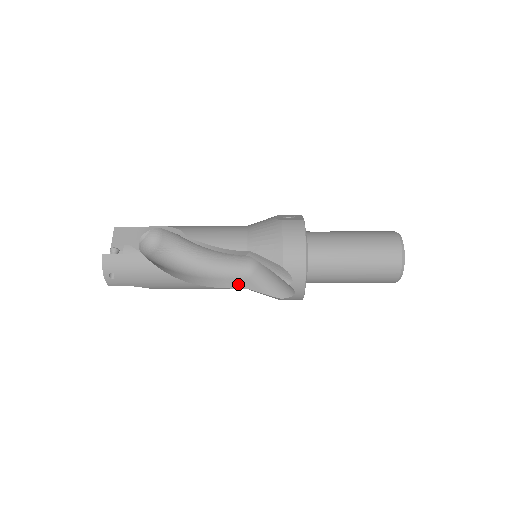
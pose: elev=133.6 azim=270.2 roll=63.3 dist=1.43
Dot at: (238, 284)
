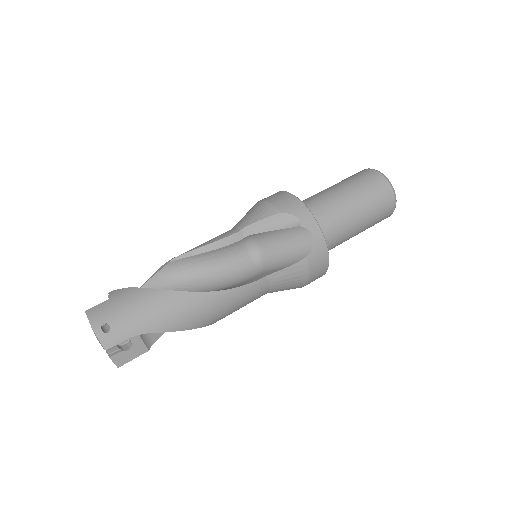
Dot at: (255, 279)
